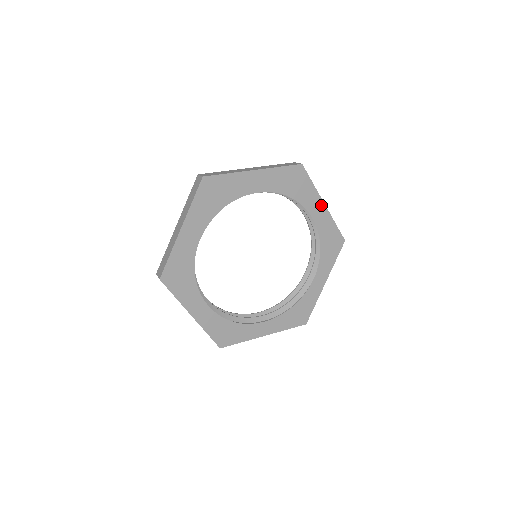
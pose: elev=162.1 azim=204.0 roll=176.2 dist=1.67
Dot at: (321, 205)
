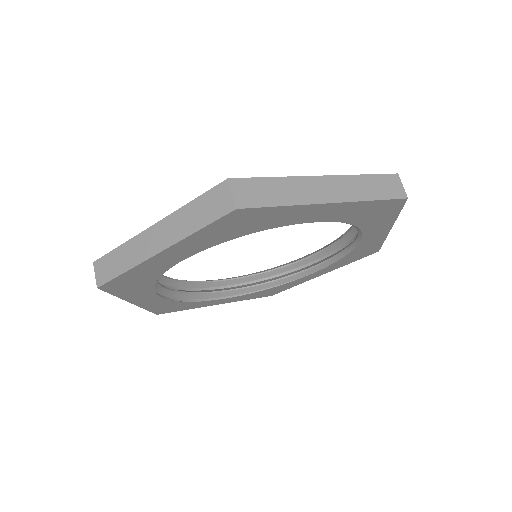
Dot at: (385, 230)
